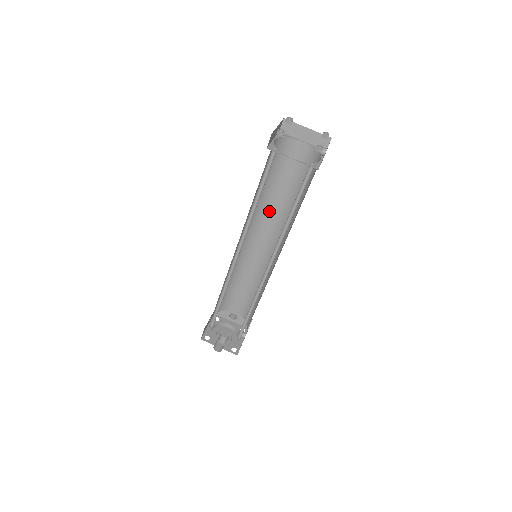
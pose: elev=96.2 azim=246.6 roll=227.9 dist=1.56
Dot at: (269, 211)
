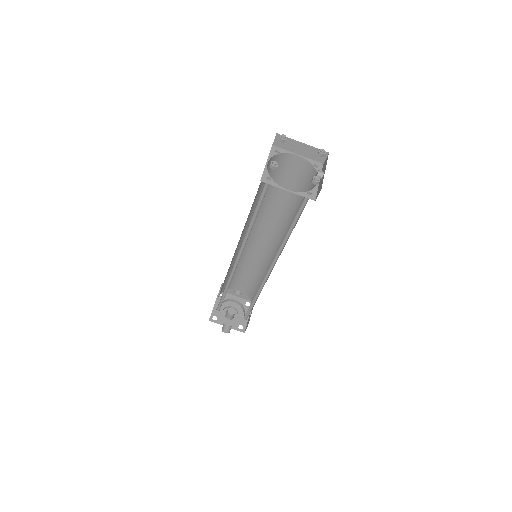
Dot at: (266, 214)
